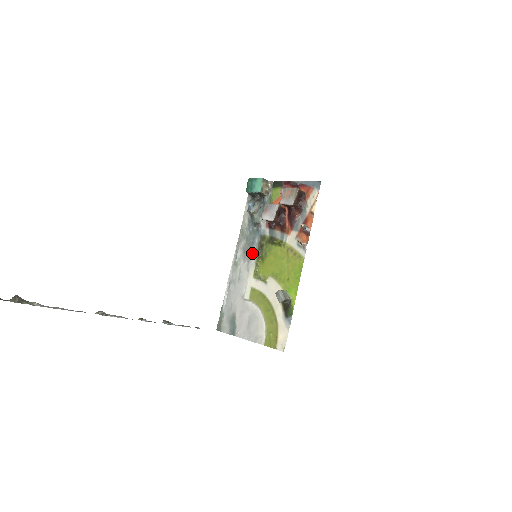
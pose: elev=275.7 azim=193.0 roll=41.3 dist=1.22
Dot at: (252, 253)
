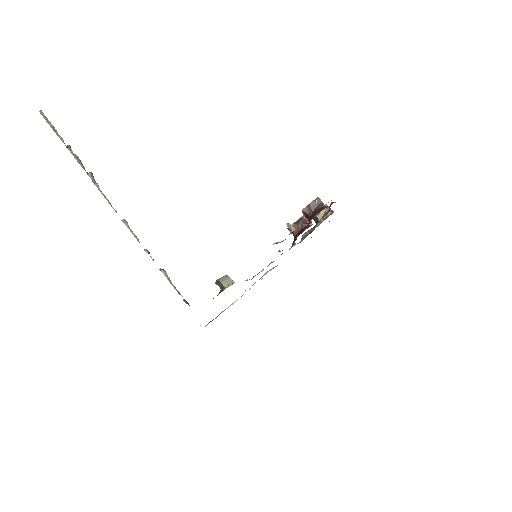
Dot at: occluded
